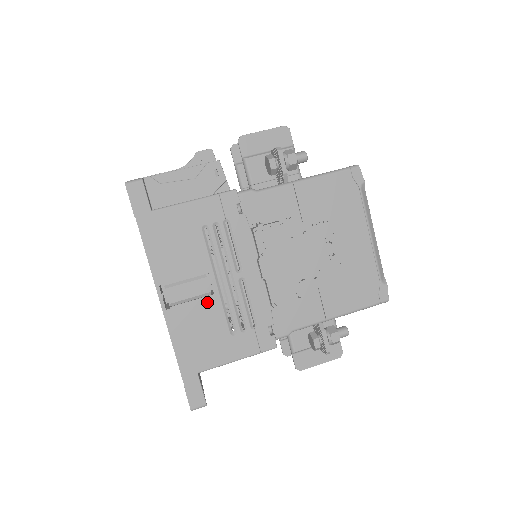
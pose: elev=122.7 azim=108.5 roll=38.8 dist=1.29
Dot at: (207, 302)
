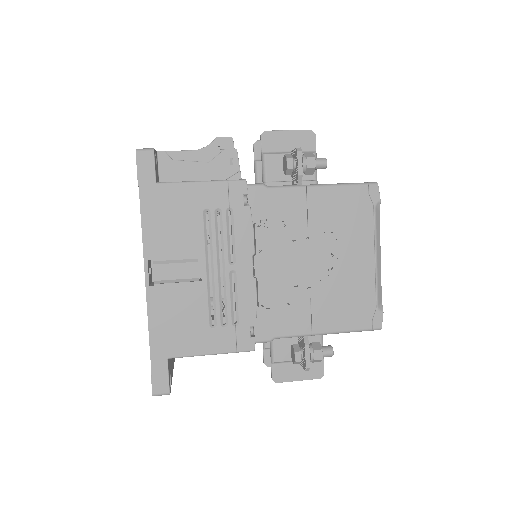
Dot at: (193, 287)
